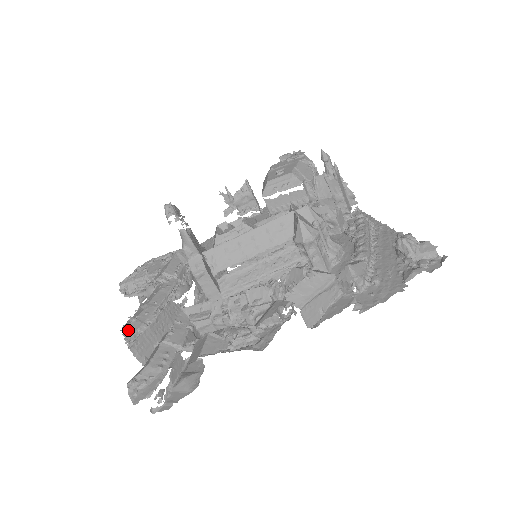
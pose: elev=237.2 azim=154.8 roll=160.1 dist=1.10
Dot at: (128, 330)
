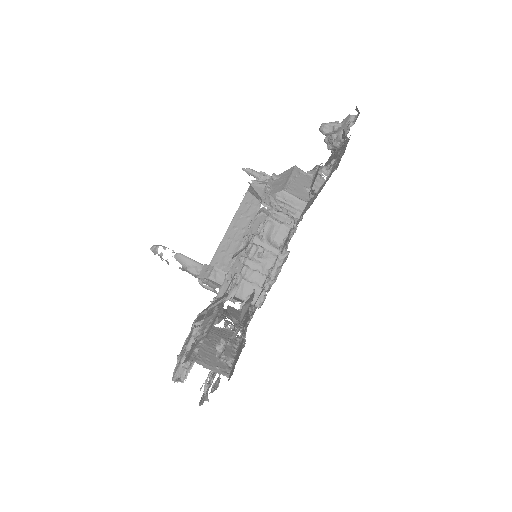
Dot at: (186, 358)
